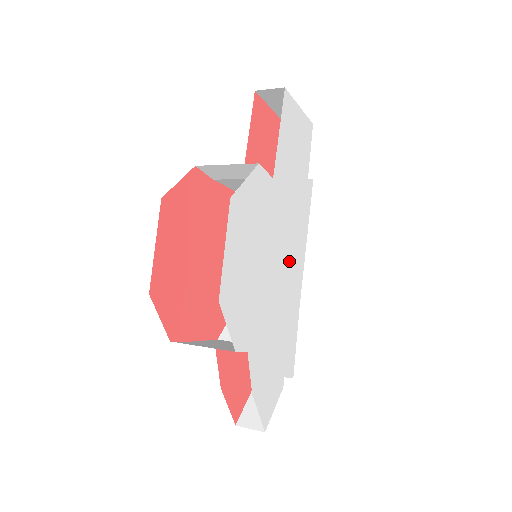
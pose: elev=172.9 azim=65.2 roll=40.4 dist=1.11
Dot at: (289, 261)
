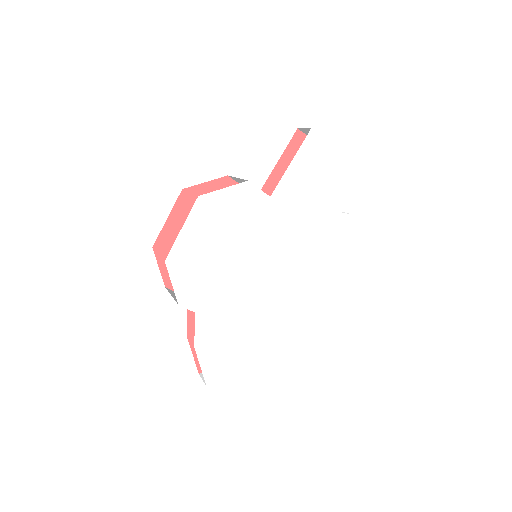
Dot at: (284, 271)
